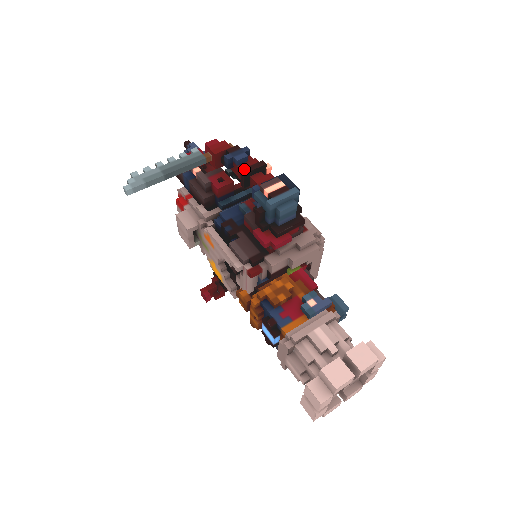
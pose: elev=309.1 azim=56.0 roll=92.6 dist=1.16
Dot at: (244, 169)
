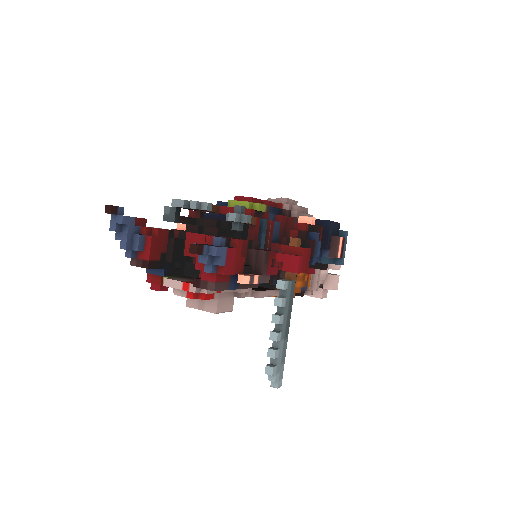
Dot at: occluded
